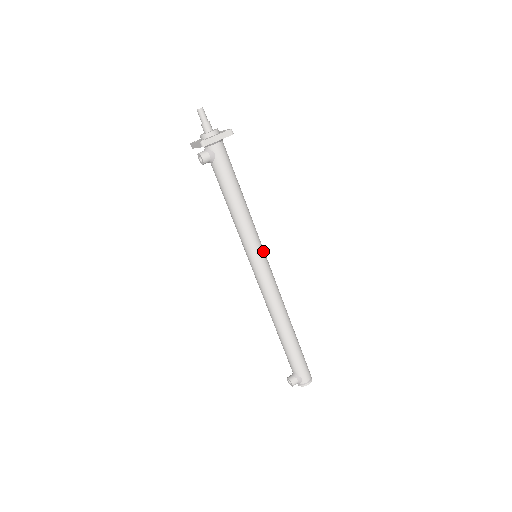
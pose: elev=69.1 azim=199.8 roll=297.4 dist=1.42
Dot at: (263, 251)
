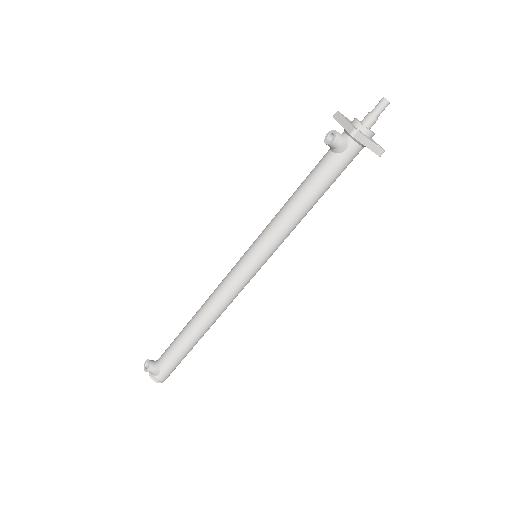
Dot at: occluded
